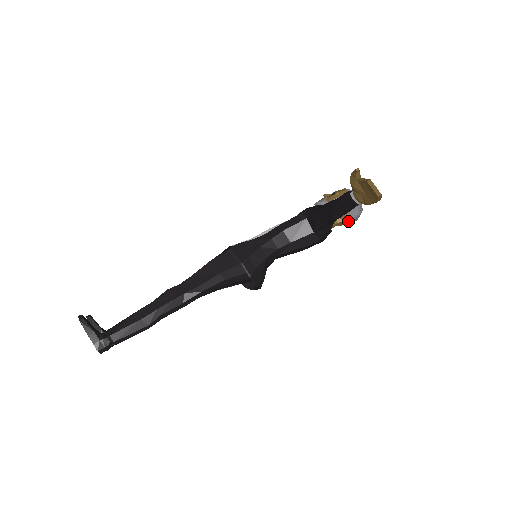
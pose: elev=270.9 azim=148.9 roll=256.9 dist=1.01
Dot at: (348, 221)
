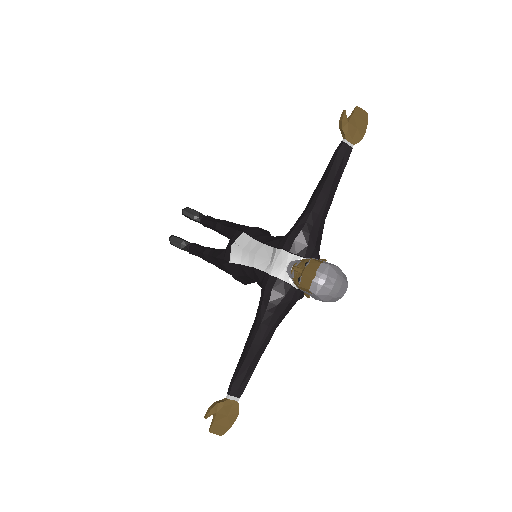
Dot at: occluded
